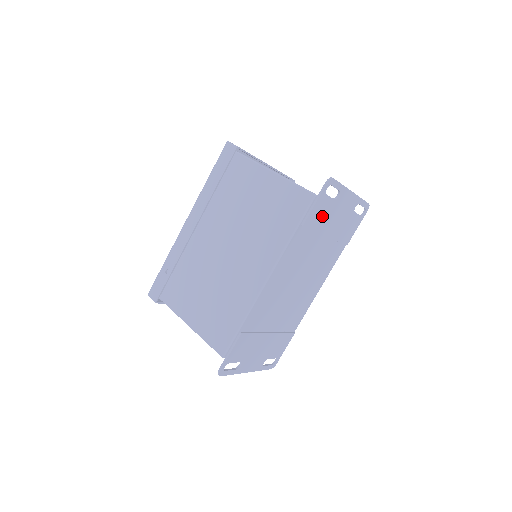
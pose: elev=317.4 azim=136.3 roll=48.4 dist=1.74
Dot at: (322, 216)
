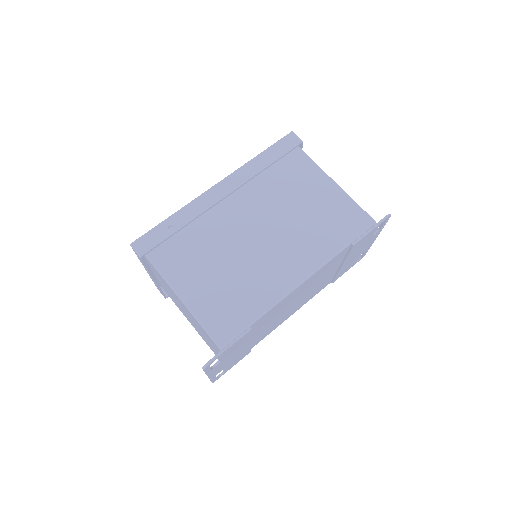
Dot at: (360, 245)
